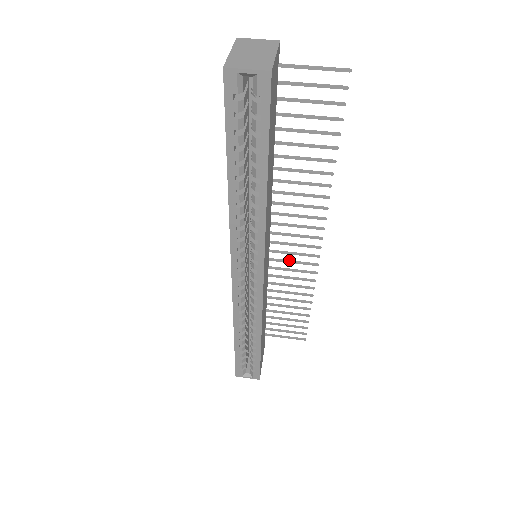
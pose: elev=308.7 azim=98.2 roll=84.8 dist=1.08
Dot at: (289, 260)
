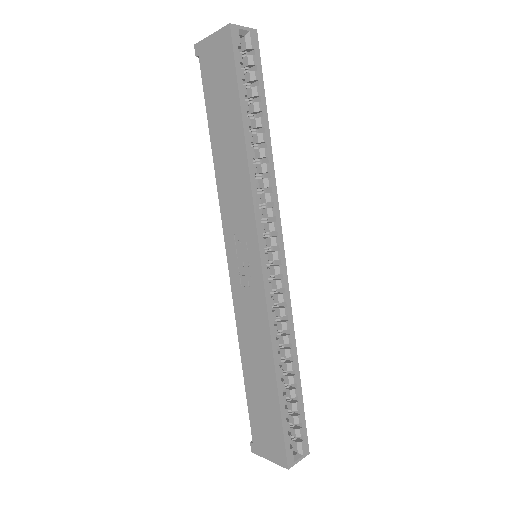
Dot at: occluded
